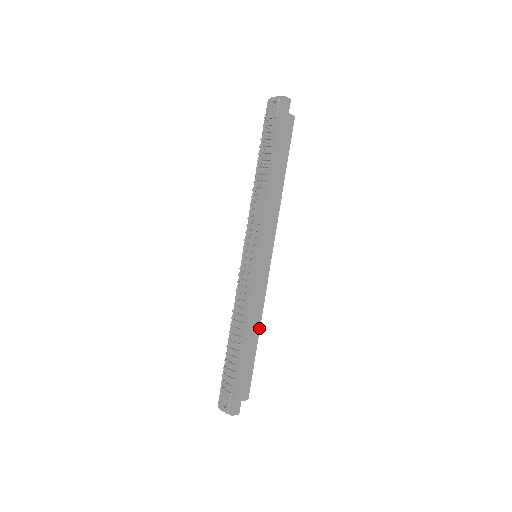
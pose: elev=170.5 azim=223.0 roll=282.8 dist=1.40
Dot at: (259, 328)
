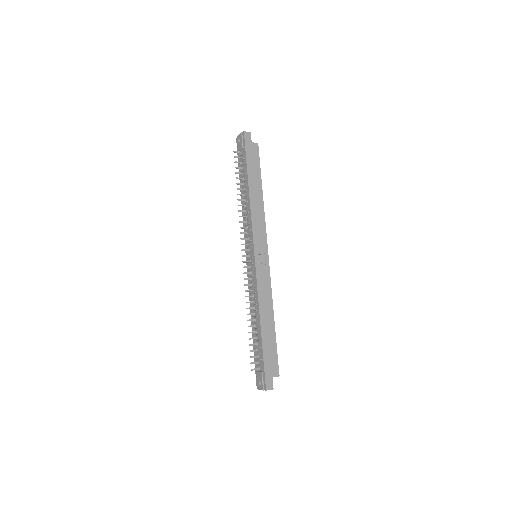
Dot at: (273, 313)
